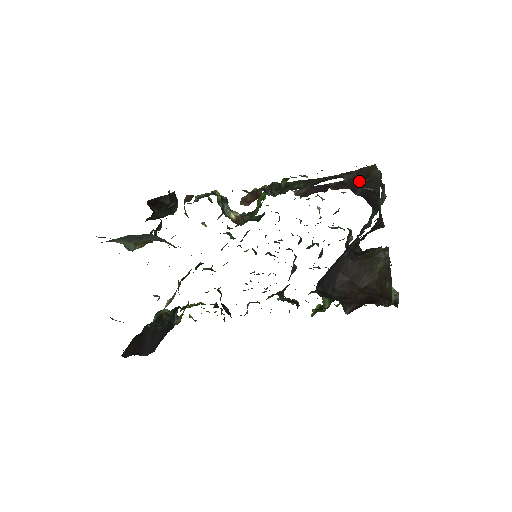
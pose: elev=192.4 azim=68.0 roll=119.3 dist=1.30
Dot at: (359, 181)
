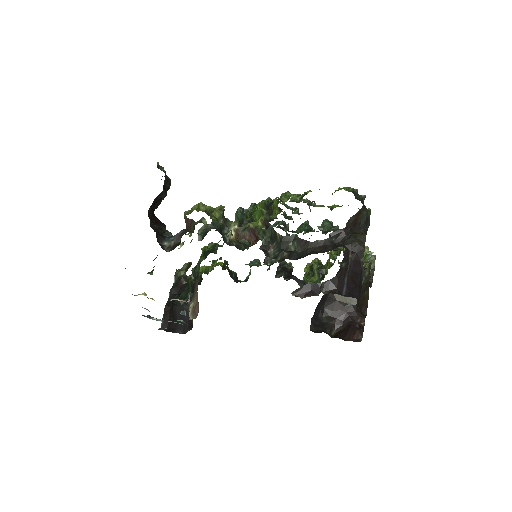
Dot at: (346, 269)
